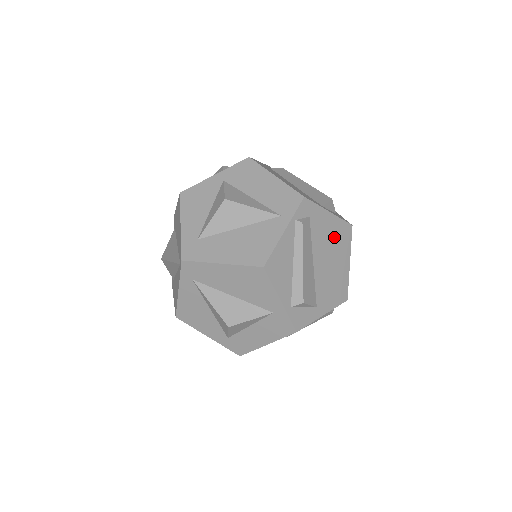
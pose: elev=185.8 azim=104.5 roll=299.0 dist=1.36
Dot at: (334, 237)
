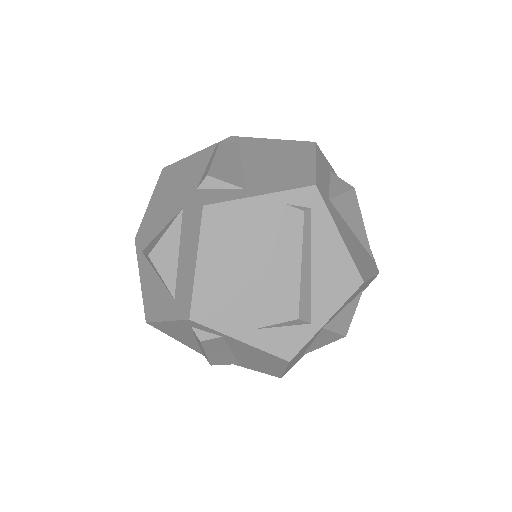
Dot at: (281, 150)
